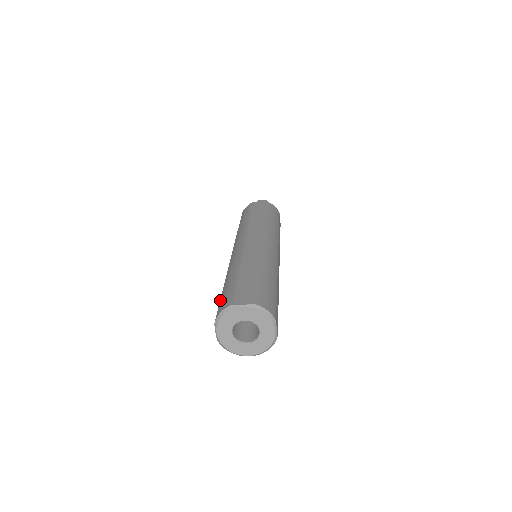
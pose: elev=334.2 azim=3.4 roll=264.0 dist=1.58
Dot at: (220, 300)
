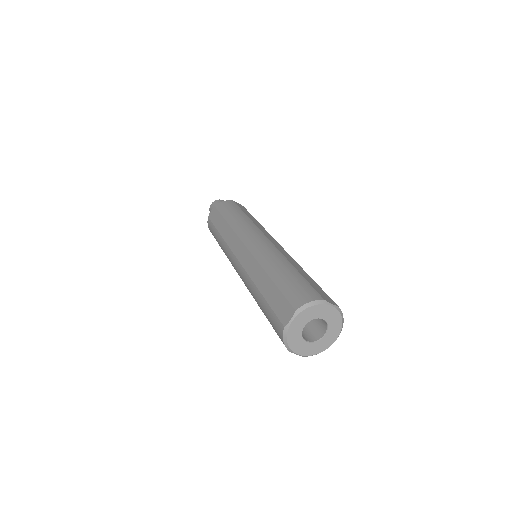
Dot at: occluded
